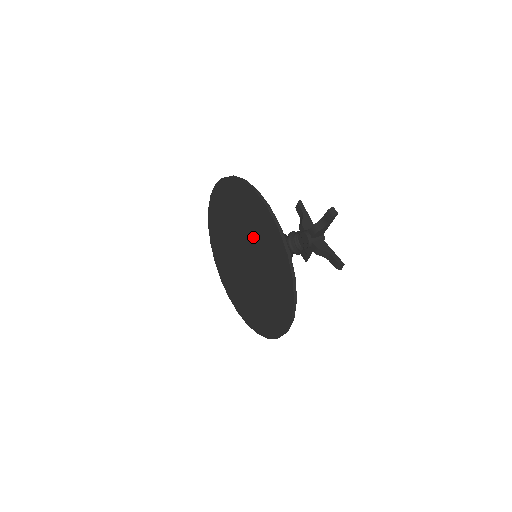
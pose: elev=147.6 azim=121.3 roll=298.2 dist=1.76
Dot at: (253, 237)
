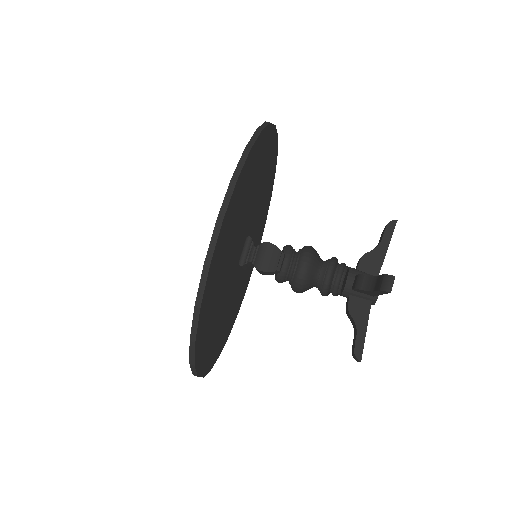
Dot at: occluded
